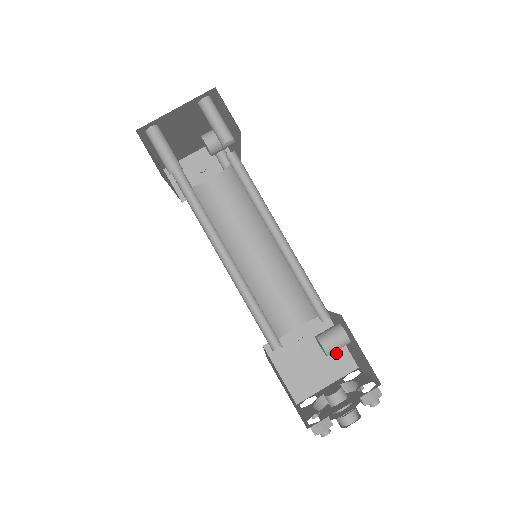
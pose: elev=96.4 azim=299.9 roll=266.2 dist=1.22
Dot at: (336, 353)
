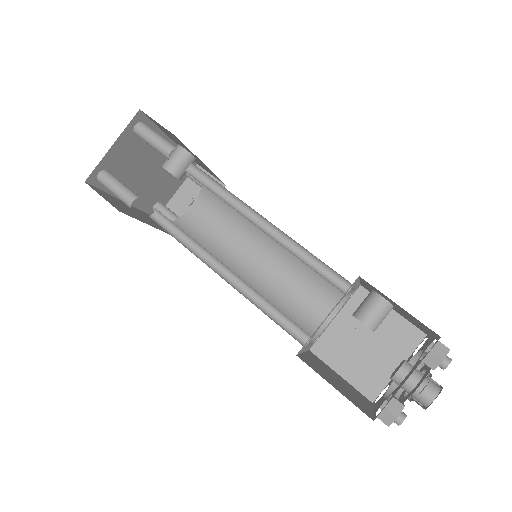
Dot at: (393, 328)
